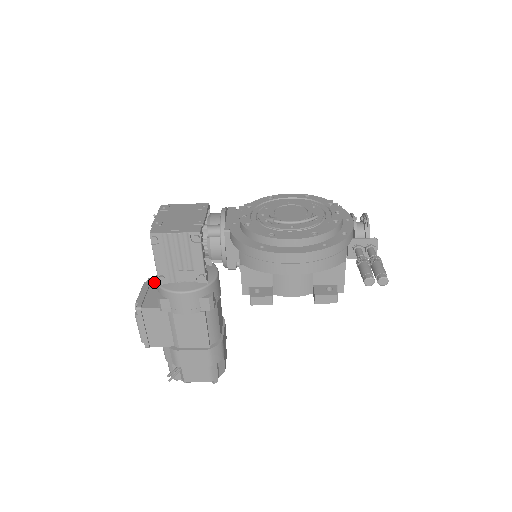
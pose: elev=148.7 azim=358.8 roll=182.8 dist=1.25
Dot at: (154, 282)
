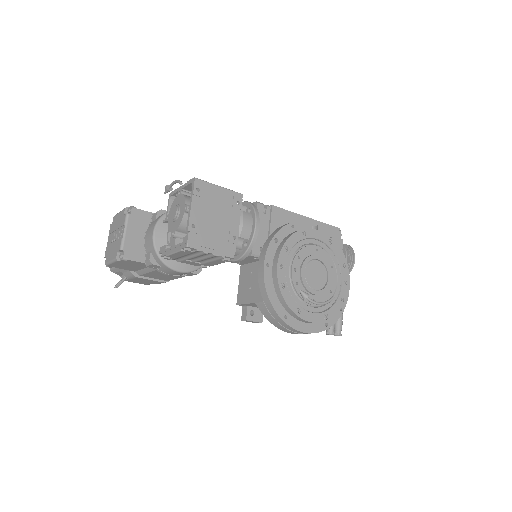
Dot at: (138, 216)
